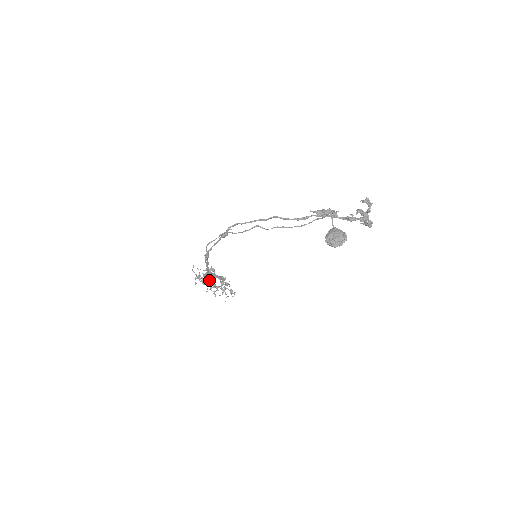
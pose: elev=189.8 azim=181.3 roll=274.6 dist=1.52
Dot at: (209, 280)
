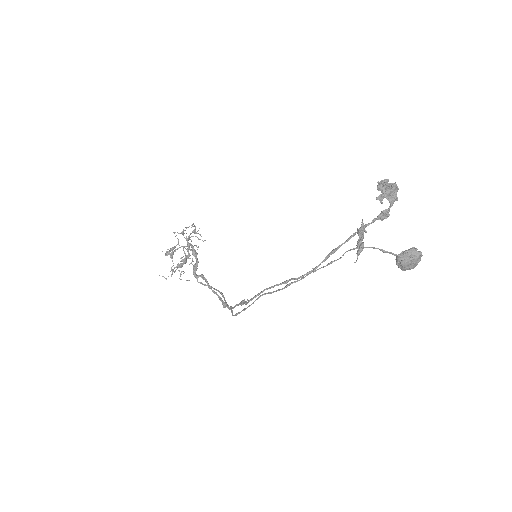
Dot at: occluded
